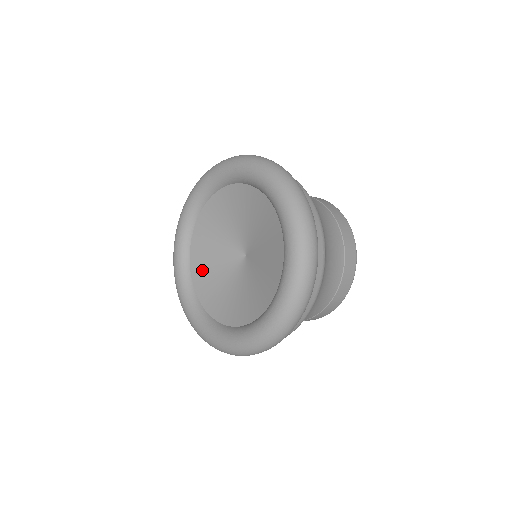
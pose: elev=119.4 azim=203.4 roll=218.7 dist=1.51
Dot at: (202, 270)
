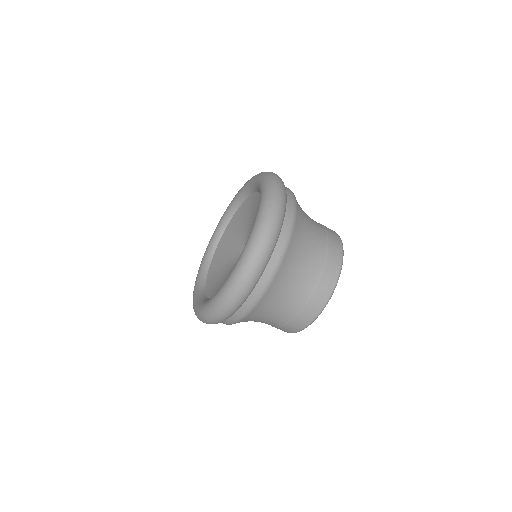
Dot at: (220, 254)
